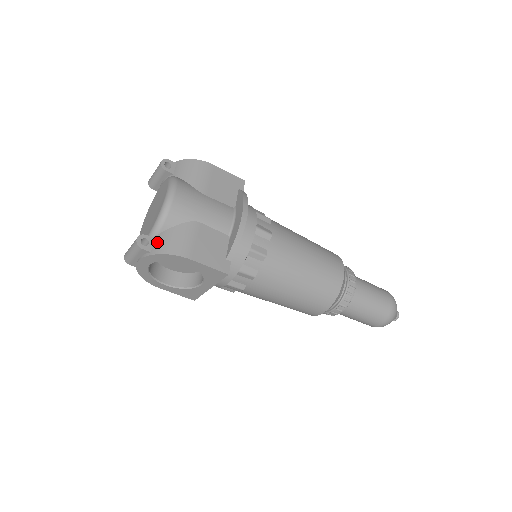
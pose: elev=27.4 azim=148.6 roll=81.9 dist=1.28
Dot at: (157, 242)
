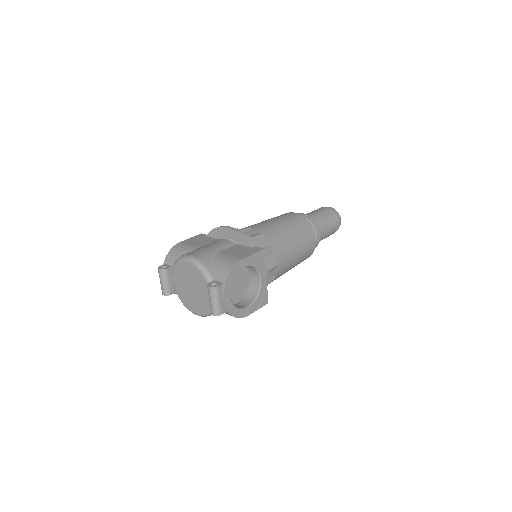
Dot at: (218, 277)
